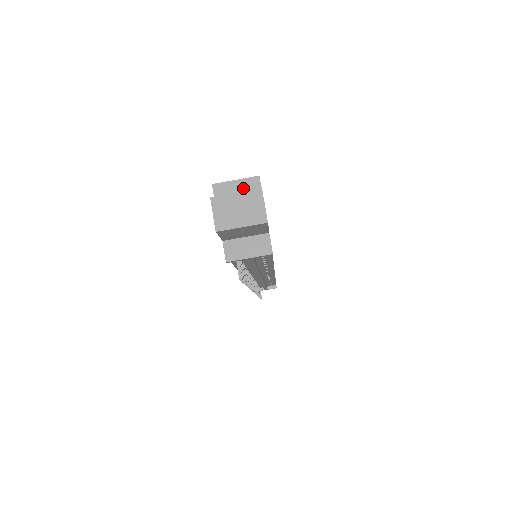
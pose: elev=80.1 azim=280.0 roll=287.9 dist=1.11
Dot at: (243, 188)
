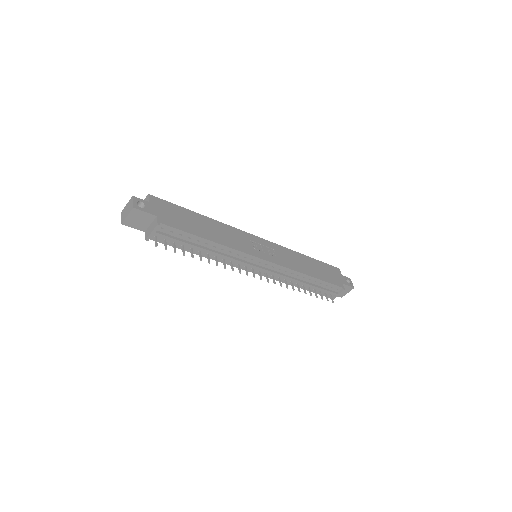
Dot at: occluded
